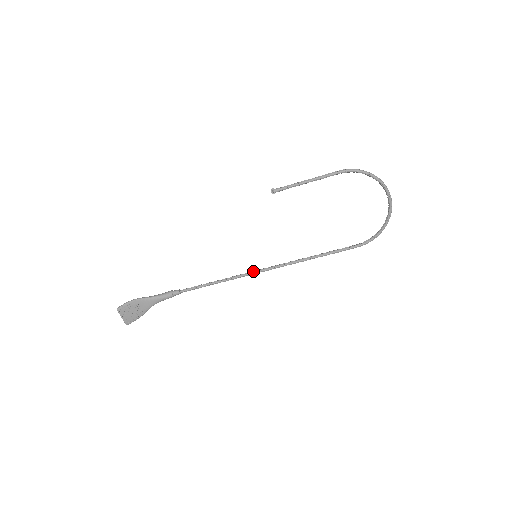
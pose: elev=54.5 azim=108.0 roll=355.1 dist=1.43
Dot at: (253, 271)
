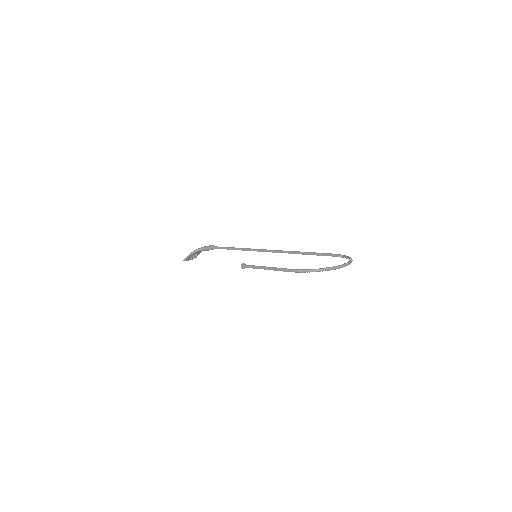
Dot at: (260, 251)
